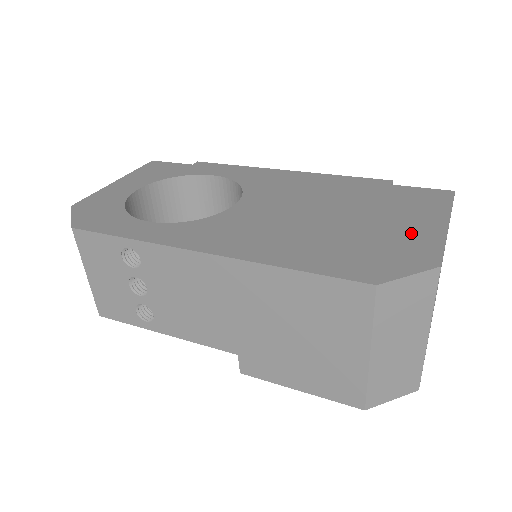
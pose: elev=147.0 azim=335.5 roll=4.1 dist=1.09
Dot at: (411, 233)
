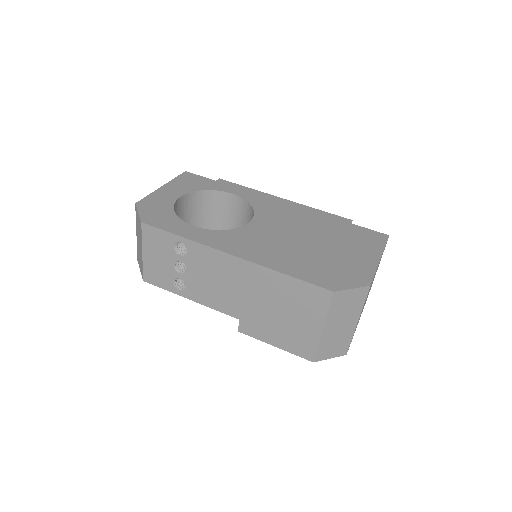
Dot at: (358, 261)
